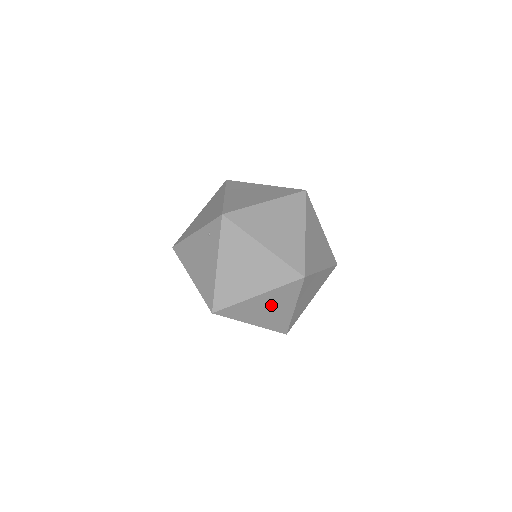
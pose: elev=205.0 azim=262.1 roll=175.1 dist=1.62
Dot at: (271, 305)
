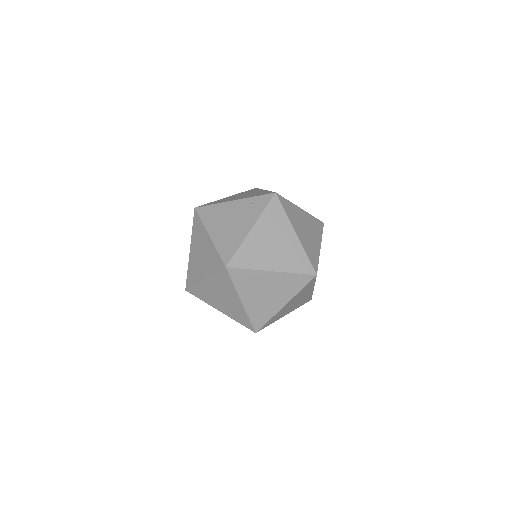
Dot at: (273, 289)
